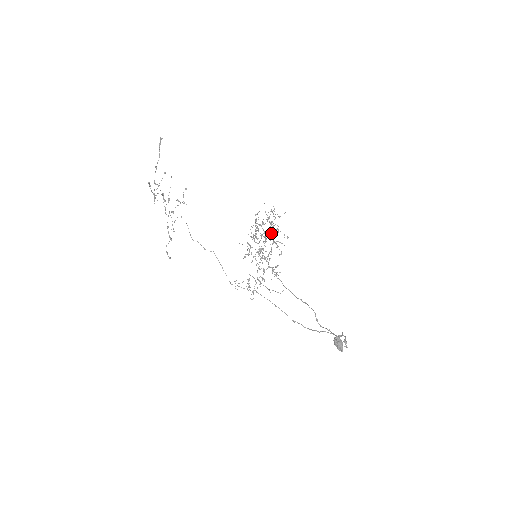
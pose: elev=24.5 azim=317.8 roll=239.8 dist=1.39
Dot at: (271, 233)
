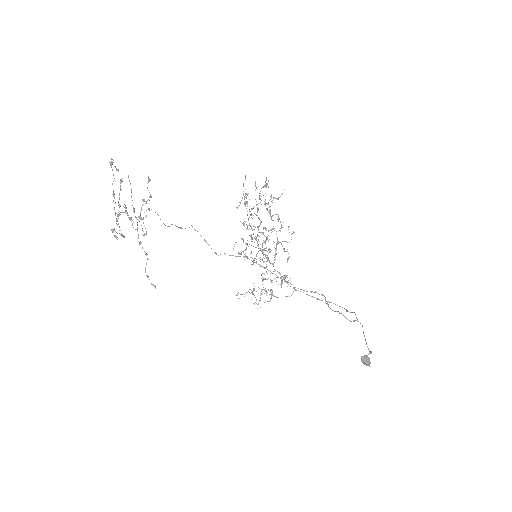
Dot at: (272, 228)
